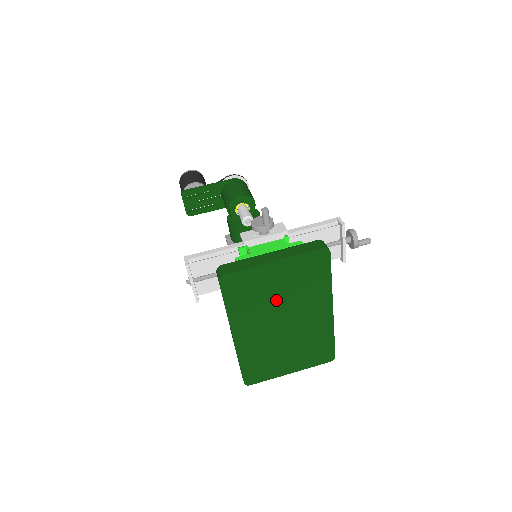
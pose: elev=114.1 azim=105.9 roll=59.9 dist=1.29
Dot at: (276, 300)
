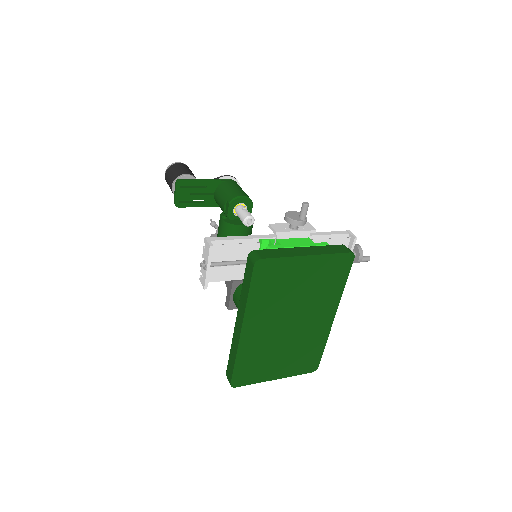
Dot at: (293, 297)
